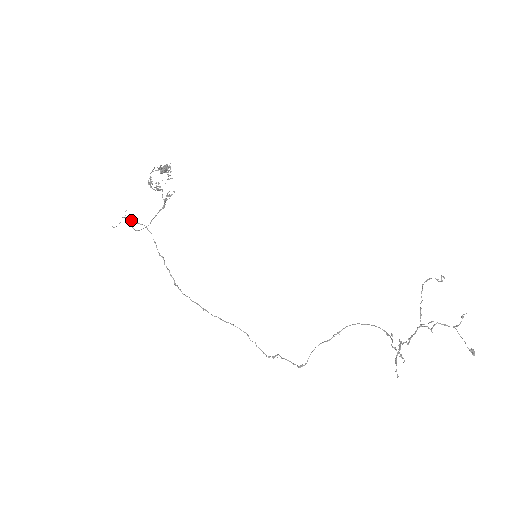
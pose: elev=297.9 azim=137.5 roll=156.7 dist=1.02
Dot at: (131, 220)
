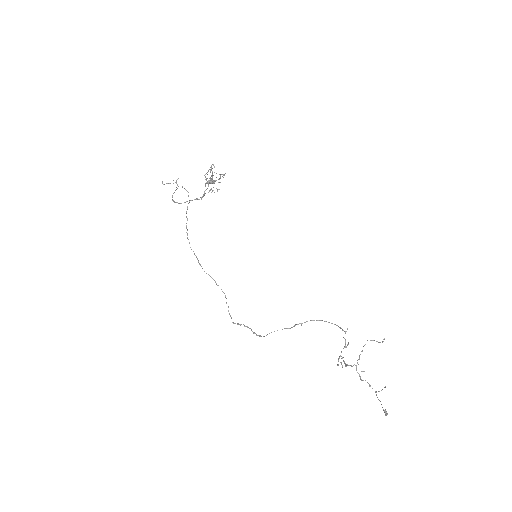
Dot at: occluded
